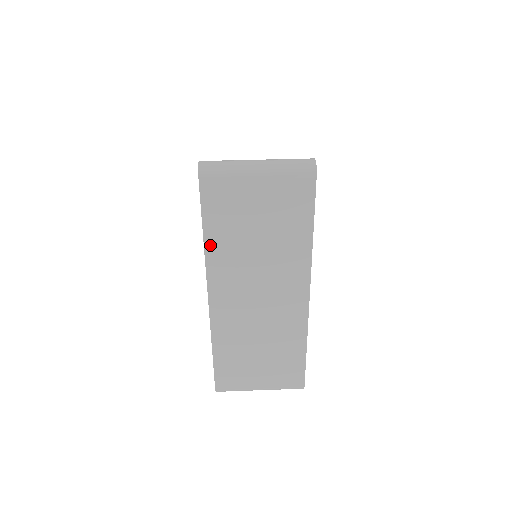
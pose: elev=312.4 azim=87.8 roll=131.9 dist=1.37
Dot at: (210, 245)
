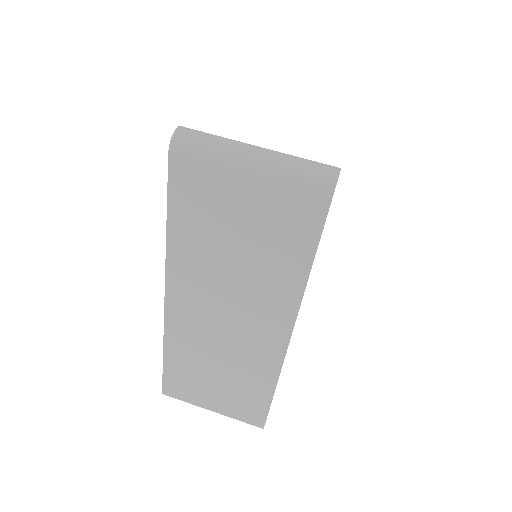
Dot at: (174, 240)
